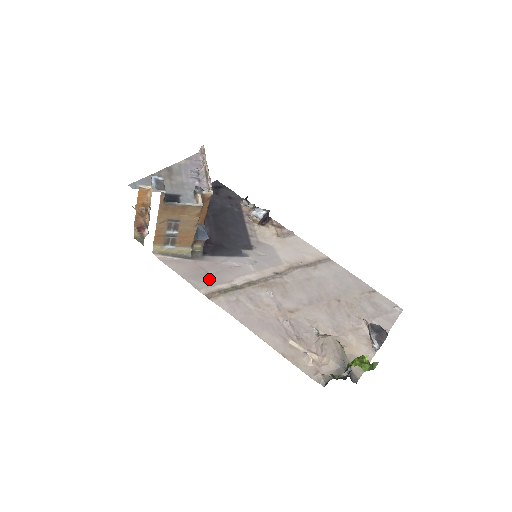
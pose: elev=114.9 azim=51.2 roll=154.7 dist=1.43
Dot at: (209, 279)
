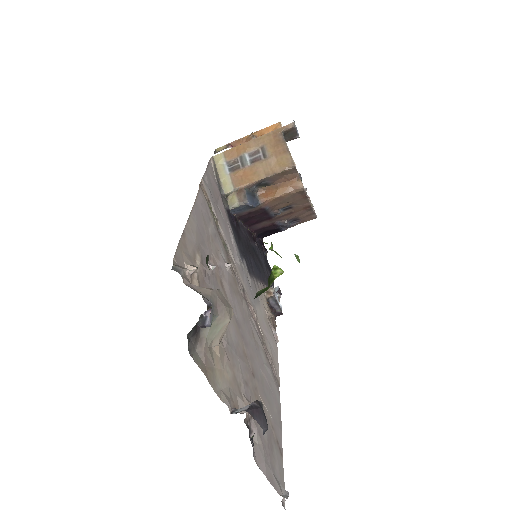
Dot at: (214, 199)
